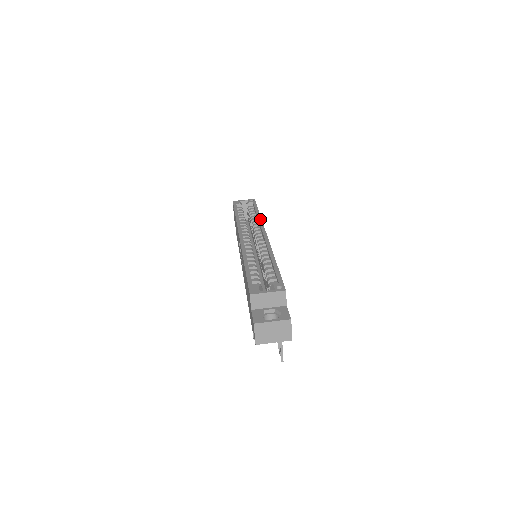
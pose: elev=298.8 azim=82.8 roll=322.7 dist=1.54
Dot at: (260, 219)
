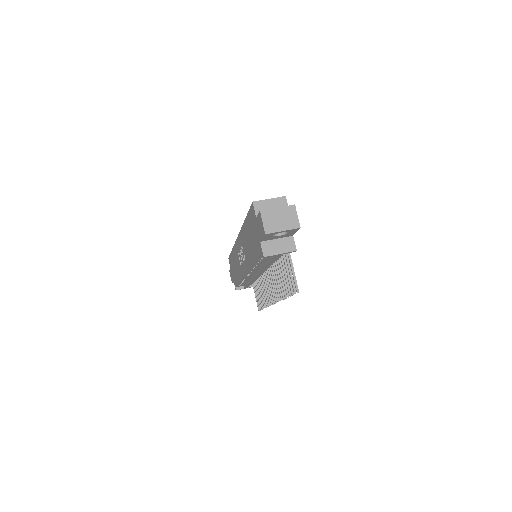
Dot at: occluded
